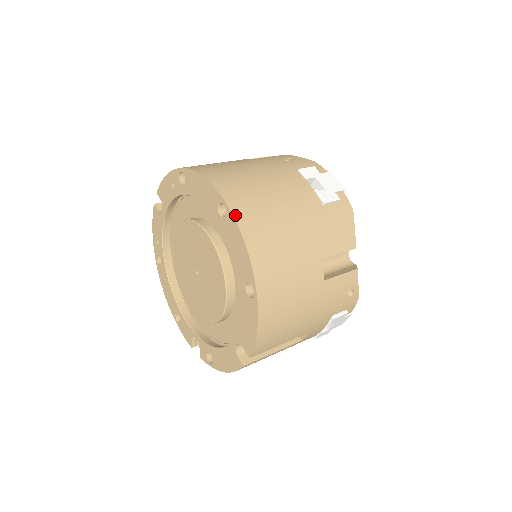
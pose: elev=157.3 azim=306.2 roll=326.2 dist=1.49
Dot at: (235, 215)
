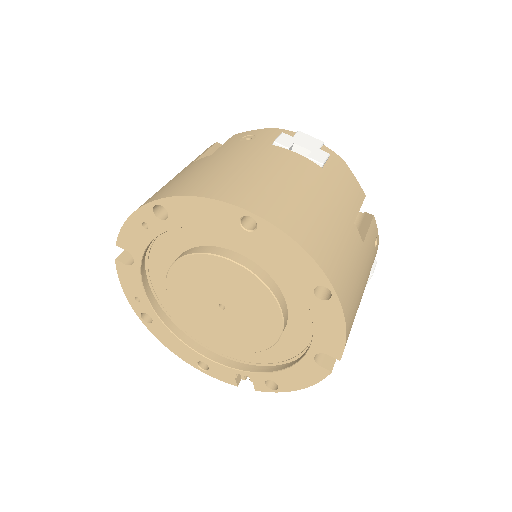
Dot at: (272, 222)
